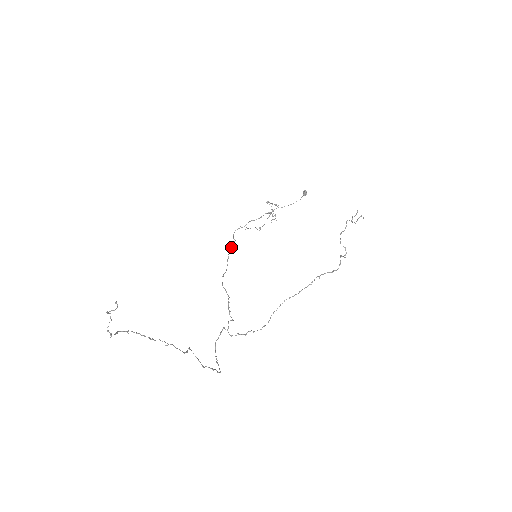
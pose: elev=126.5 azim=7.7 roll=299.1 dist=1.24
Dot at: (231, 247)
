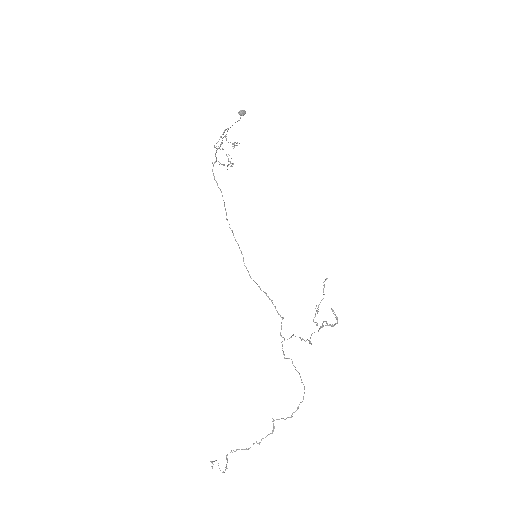
Dot at: occluded
